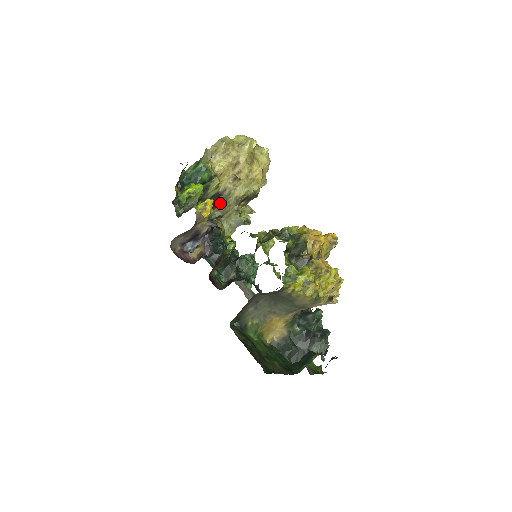
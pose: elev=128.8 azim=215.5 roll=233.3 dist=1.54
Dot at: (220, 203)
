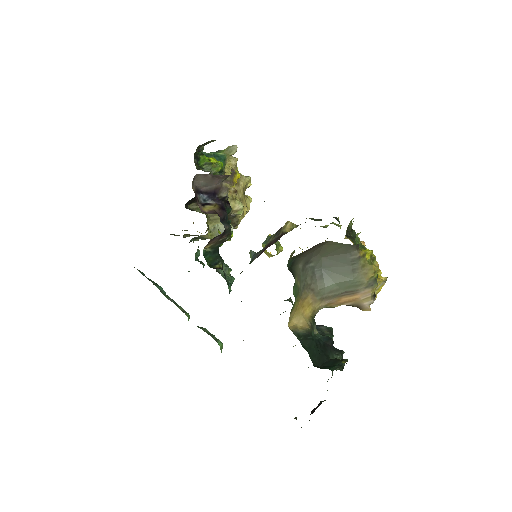
Dot at: occluded
